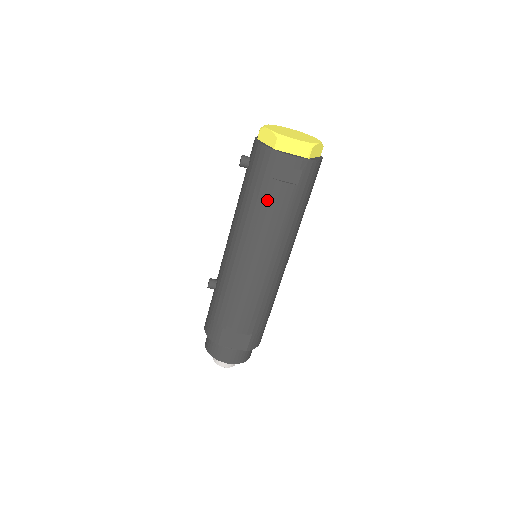
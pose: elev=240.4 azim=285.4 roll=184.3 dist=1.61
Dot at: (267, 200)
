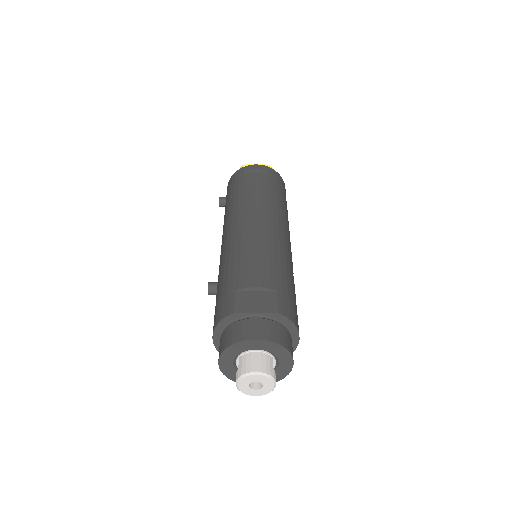
Dot at: (246, 187)
